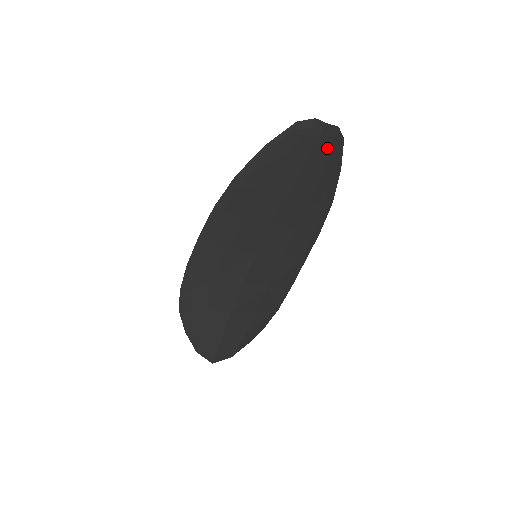
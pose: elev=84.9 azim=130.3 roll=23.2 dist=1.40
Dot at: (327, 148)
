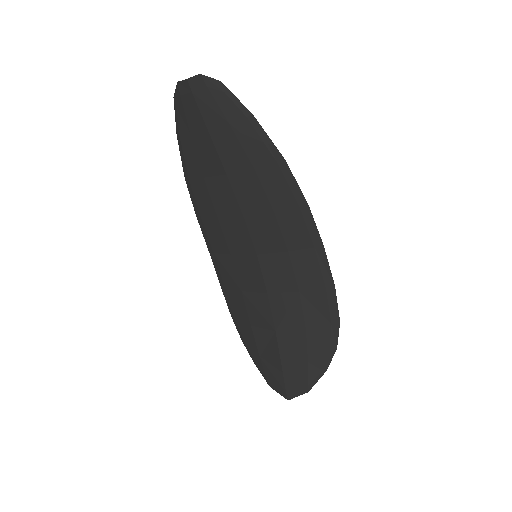
Dot at: (211, 102)
